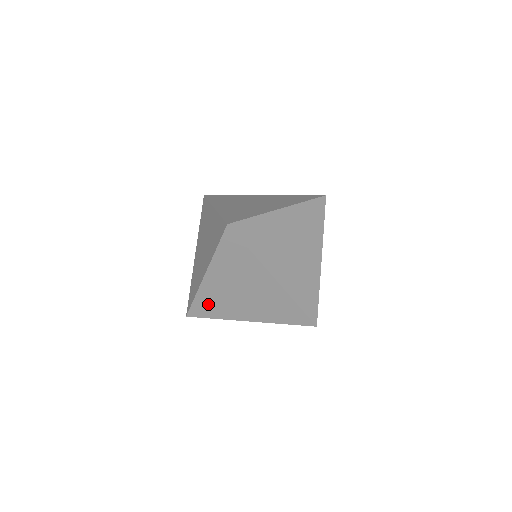
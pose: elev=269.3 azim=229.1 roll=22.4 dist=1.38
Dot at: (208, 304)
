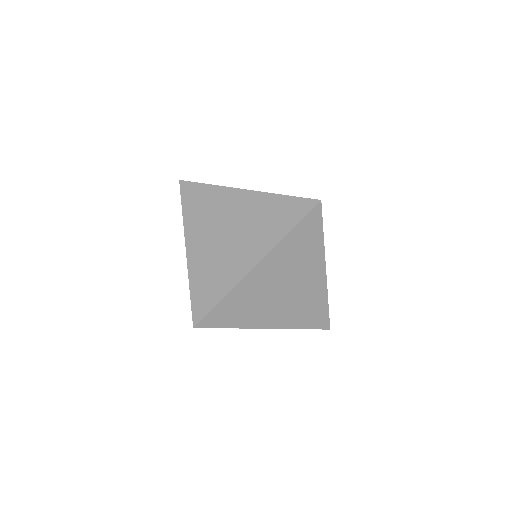
Dot at: occluded
